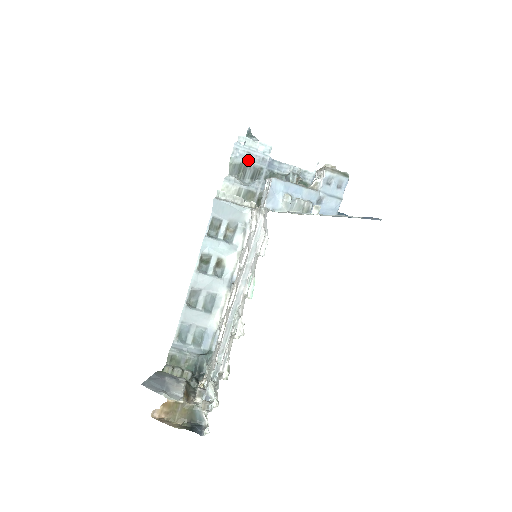
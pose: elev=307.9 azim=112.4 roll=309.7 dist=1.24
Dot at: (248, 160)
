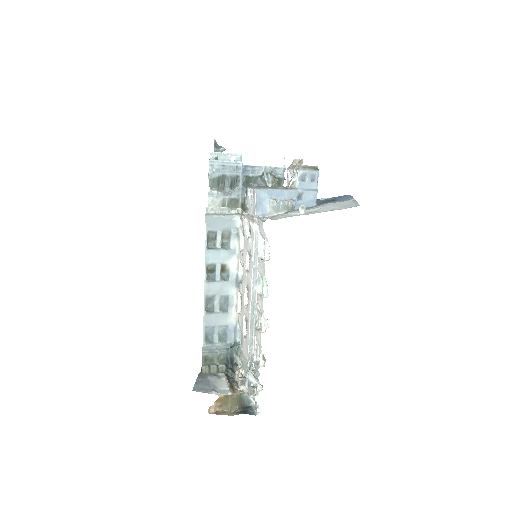
Dot at: (224, 172)
